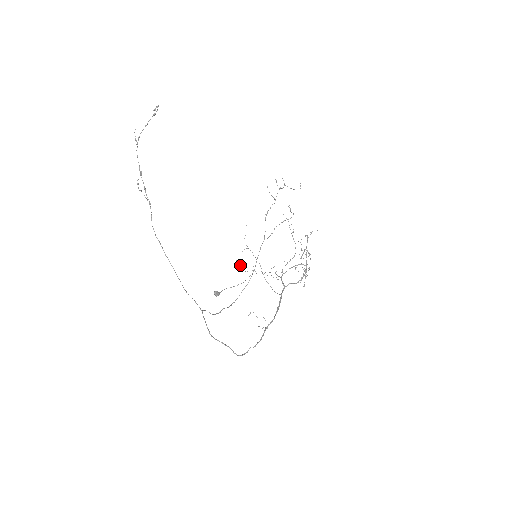
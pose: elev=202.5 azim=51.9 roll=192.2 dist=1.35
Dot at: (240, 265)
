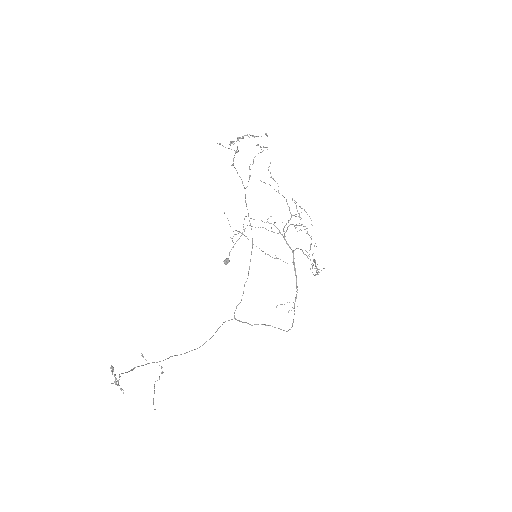
Dot at: occluded
